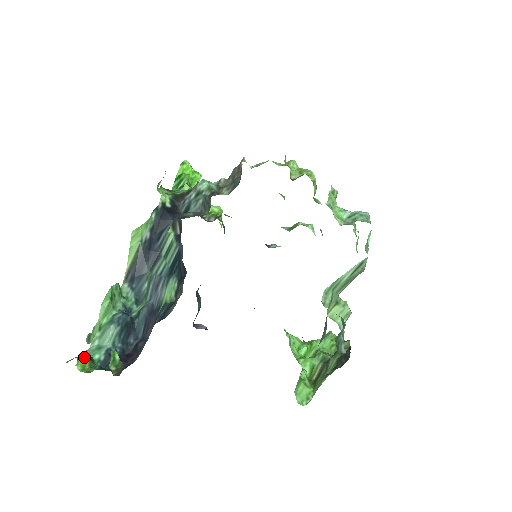
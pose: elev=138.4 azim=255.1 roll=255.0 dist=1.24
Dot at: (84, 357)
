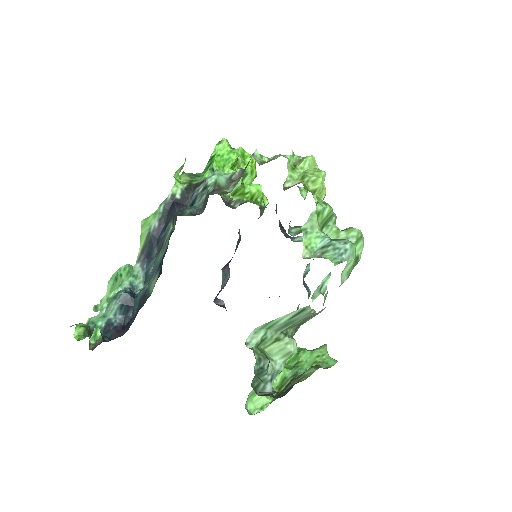
Dot at: (83, 325)
